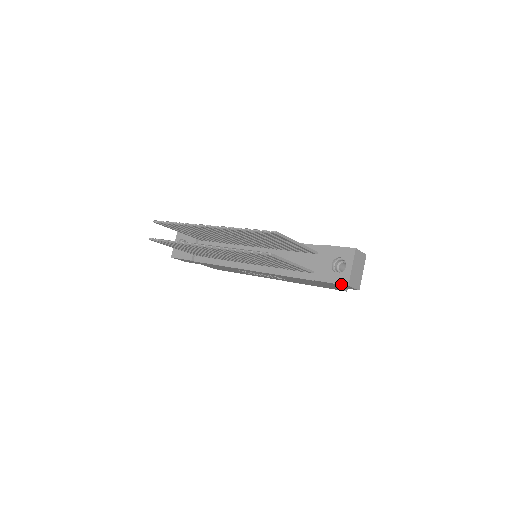
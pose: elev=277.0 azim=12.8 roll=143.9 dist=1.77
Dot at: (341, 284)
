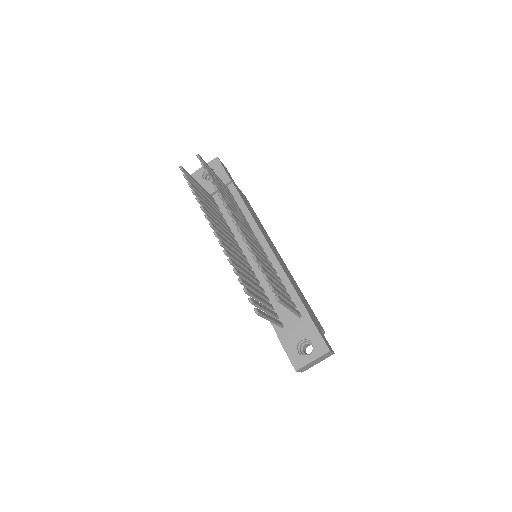
Dot at: (292, 364)
